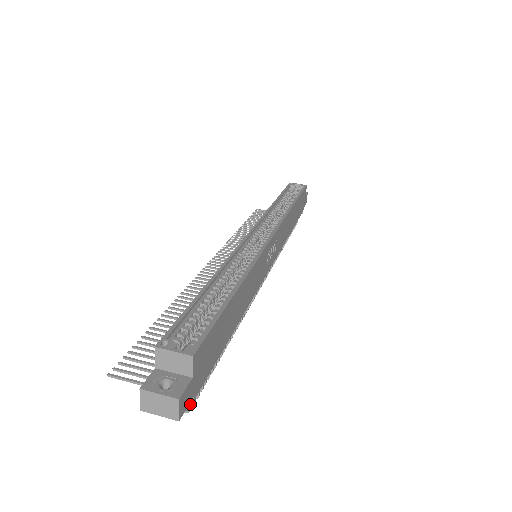
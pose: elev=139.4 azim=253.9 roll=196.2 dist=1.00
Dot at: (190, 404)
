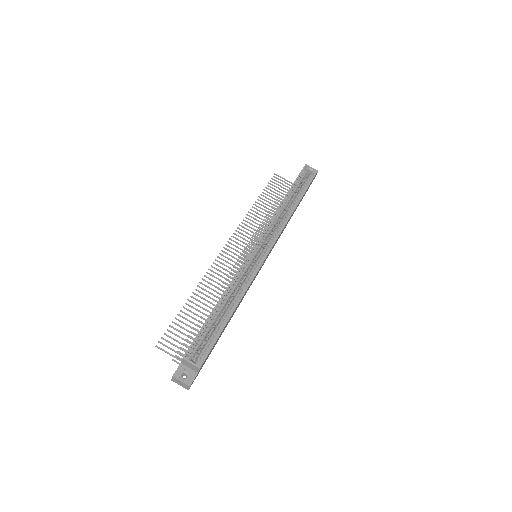
Dot at: occluded
